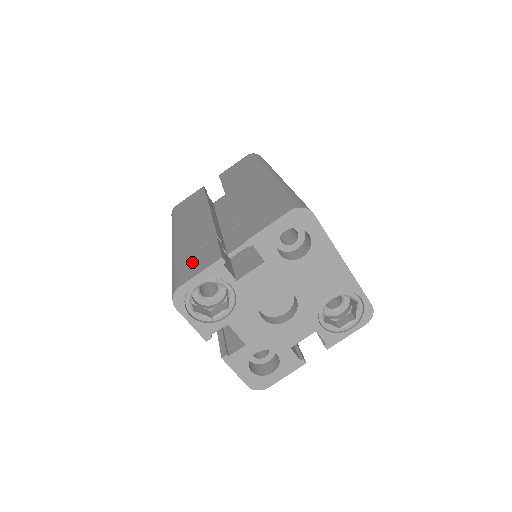
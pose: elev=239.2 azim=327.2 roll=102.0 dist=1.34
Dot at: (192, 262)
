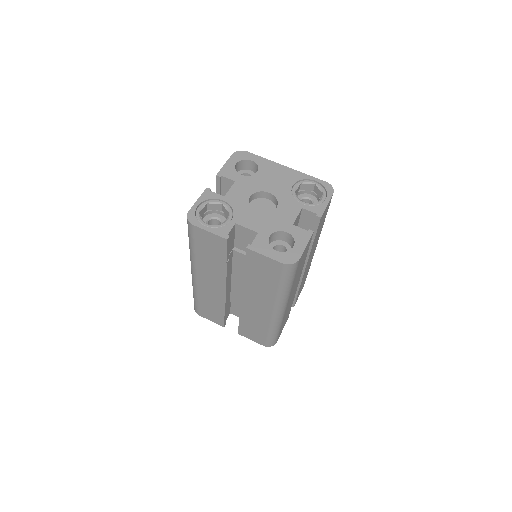
Dot at: occluded
